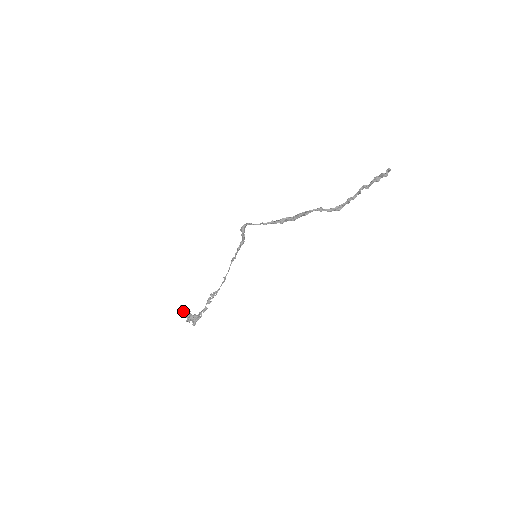
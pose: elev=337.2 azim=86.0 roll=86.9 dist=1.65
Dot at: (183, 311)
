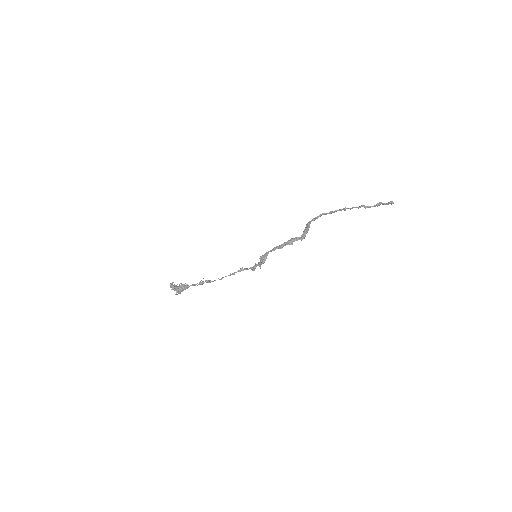
Dot at: (173, 289)
